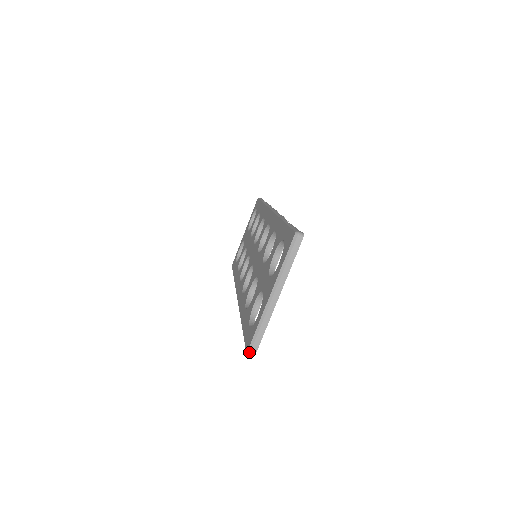
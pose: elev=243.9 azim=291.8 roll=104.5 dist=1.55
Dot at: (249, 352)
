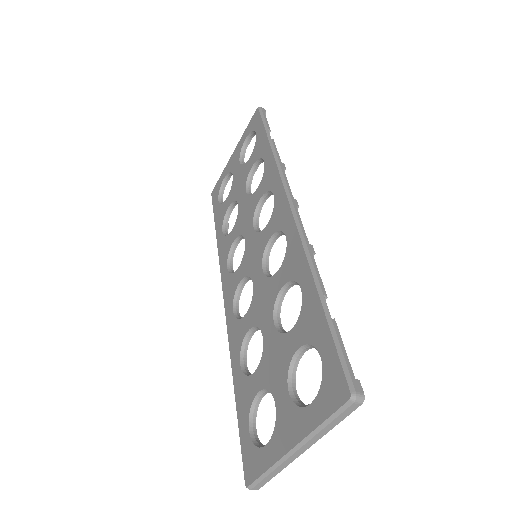
Dot at: (249, 489)
